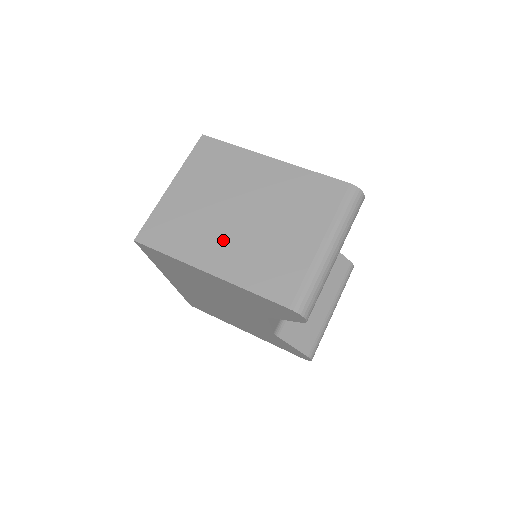
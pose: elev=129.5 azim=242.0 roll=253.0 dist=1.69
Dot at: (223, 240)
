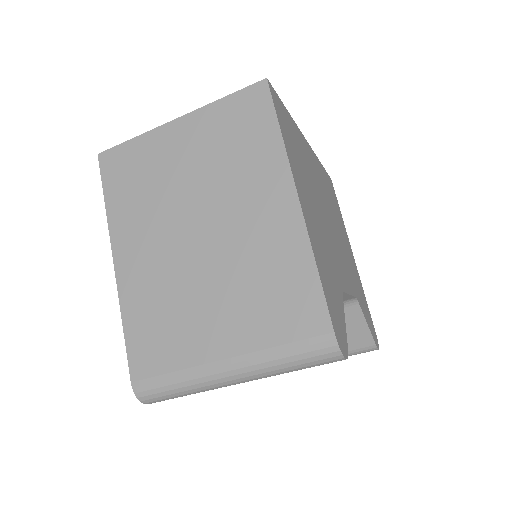
Dot at: (155, 243)
